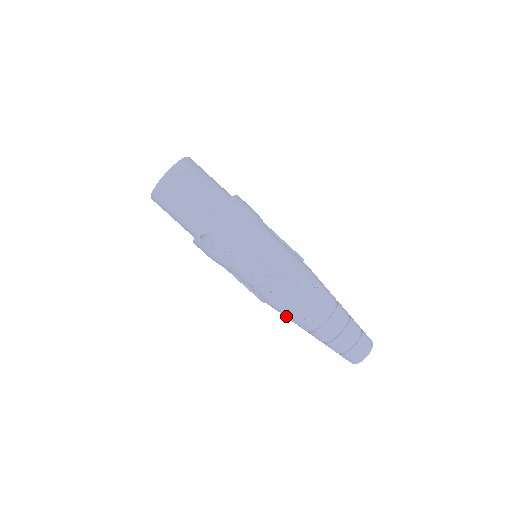
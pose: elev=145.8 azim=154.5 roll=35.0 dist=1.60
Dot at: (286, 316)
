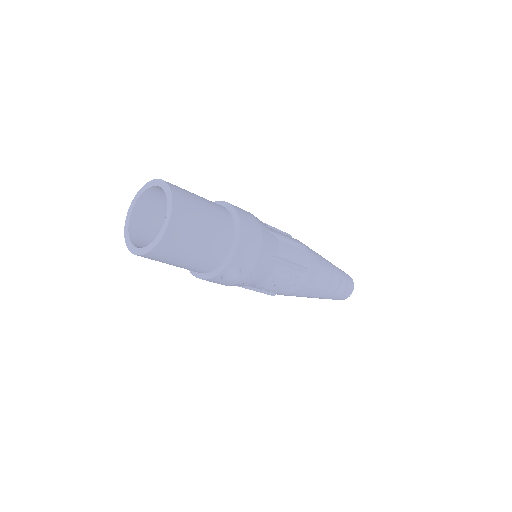
Dot at: (296, 296)
